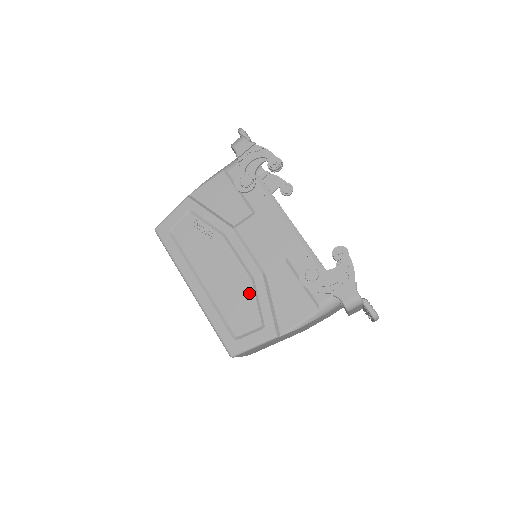
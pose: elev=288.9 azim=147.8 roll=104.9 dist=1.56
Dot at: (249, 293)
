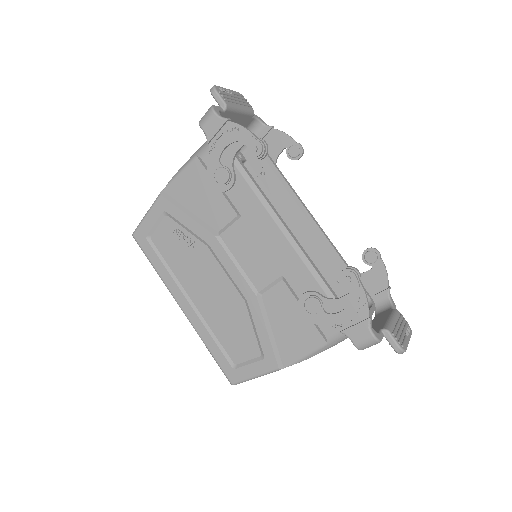
Dot at: (244, 317)
